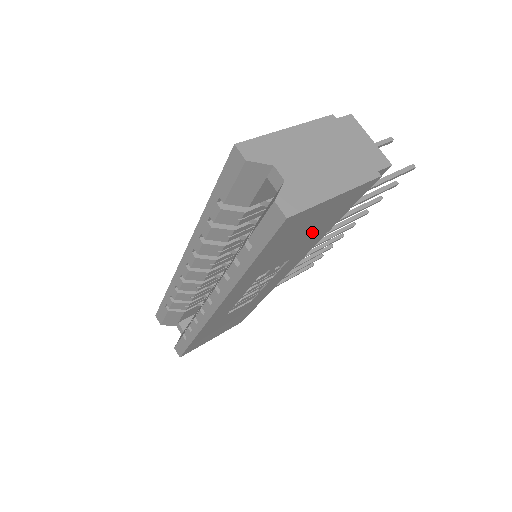
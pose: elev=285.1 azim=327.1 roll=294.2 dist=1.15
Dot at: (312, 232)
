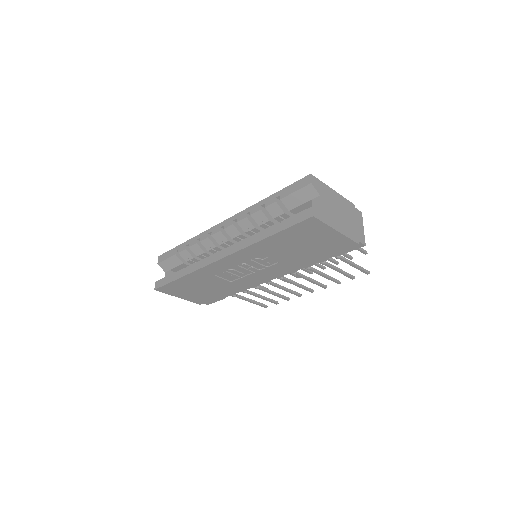
Dot at: (306, 250)
